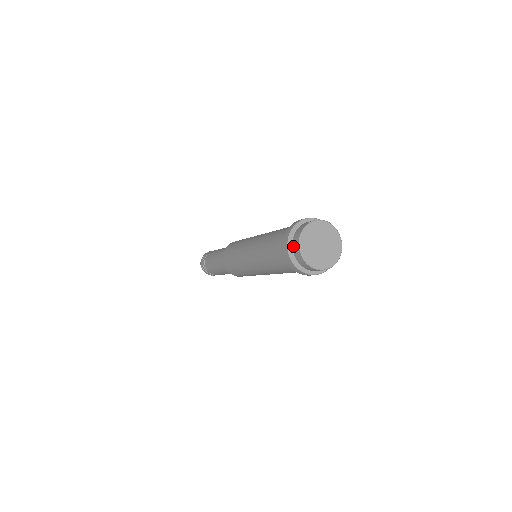
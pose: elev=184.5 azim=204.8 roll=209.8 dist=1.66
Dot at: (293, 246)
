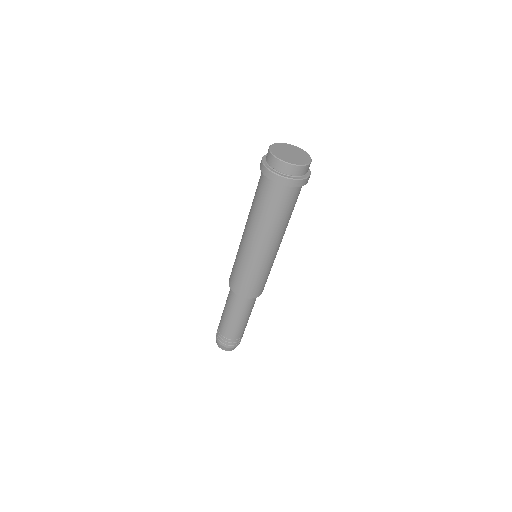
Dot at: occluded
